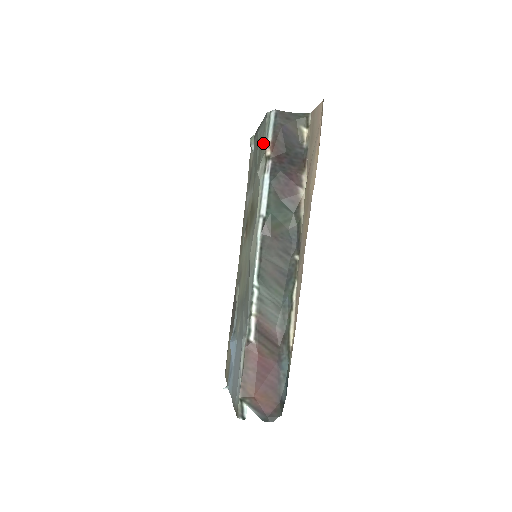
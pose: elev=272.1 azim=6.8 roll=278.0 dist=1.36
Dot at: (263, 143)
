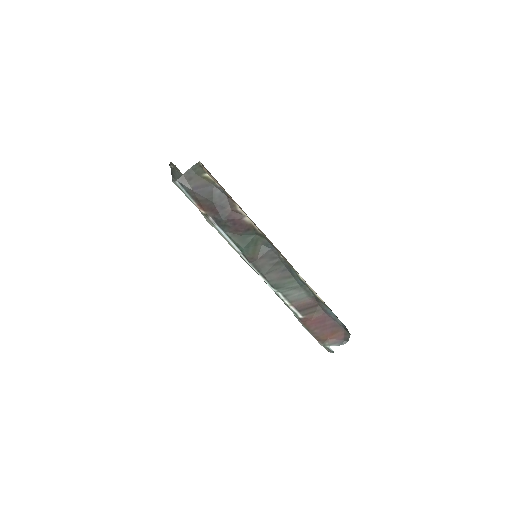
Dot at: occluded
